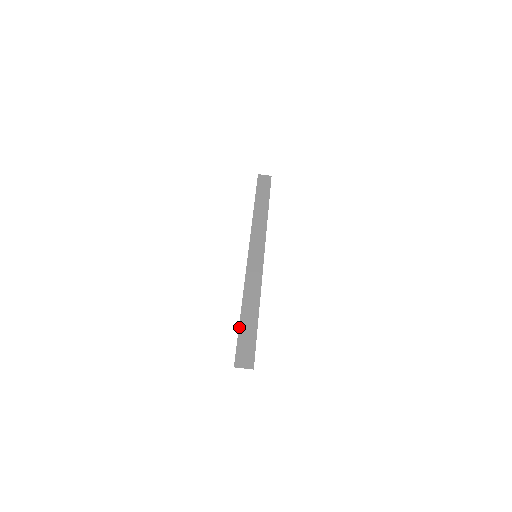
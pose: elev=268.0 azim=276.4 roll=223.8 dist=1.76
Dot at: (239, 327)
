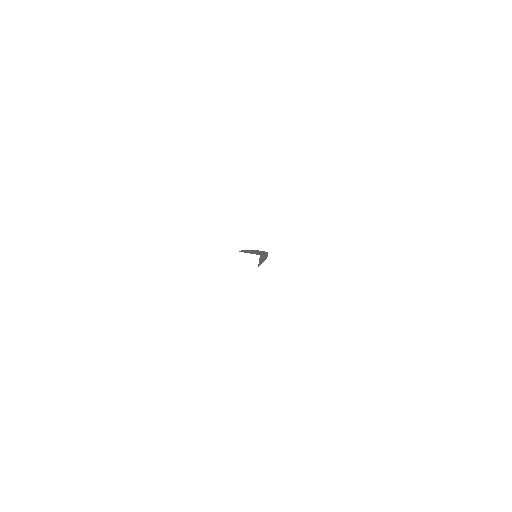
Dot at: occluded
